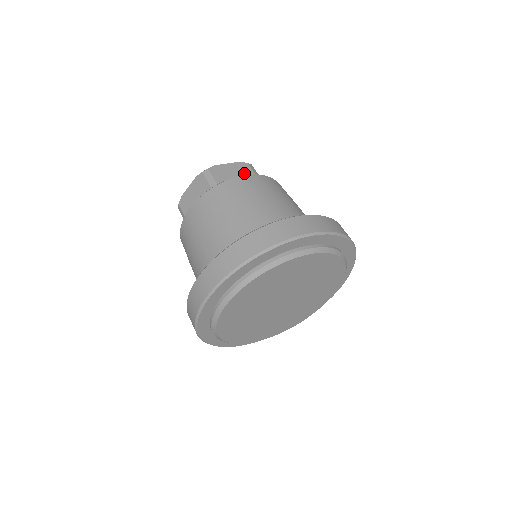
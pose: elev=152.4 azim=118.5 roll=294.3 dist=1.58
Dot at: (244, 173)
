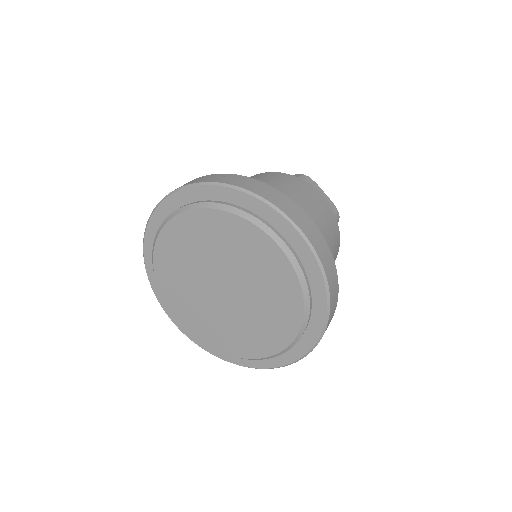
Dot at: occluded
